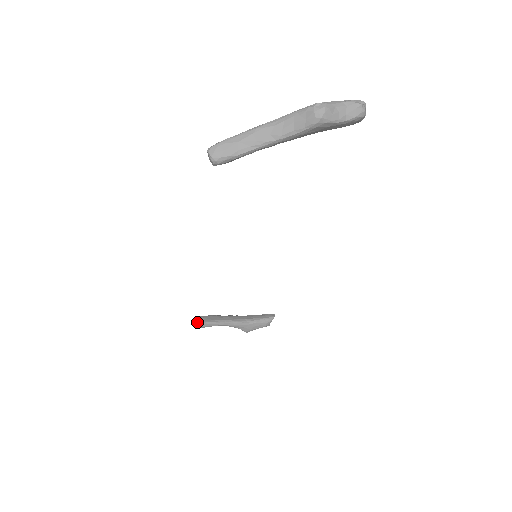
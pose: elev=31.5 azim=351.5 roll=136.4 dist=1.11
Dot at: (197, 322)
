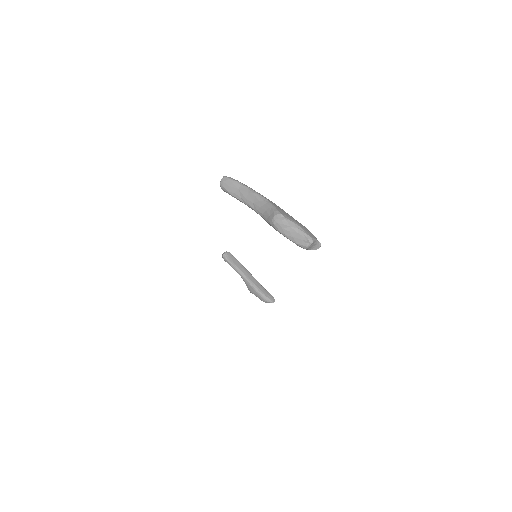
Dot at: (224, 254)
